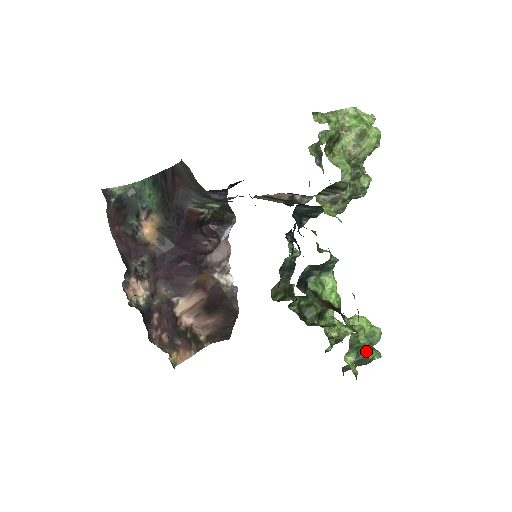
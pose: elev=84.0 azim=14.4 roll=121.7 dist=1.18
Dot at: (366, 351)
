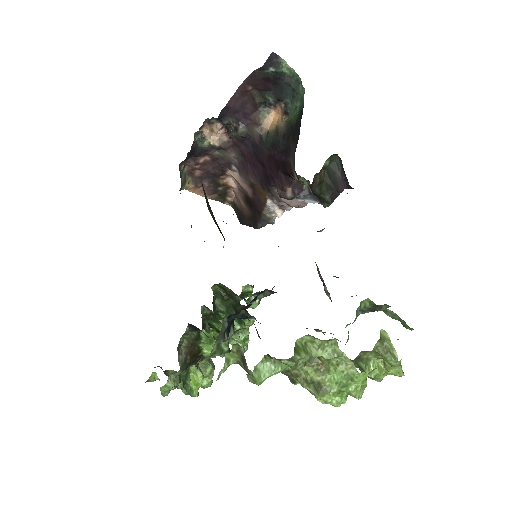
Dot at: (182, 384)
